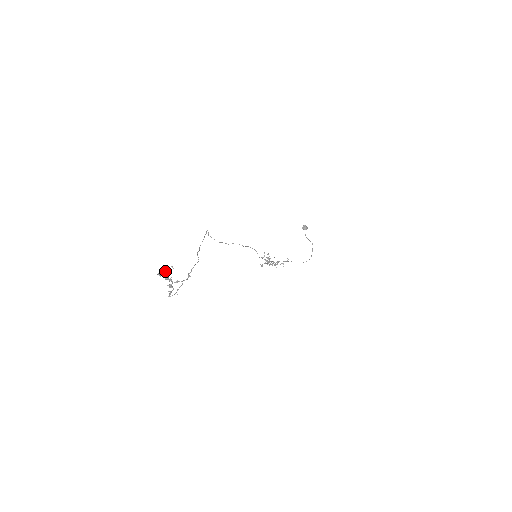
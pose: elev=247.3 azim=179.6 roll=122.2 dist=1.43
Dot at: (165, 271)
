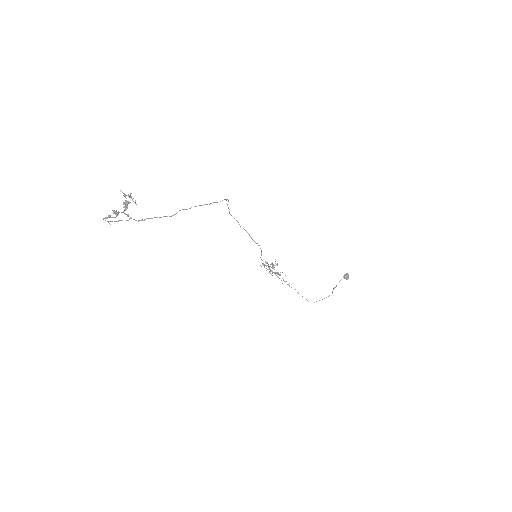
Dot at: (130, 197)
